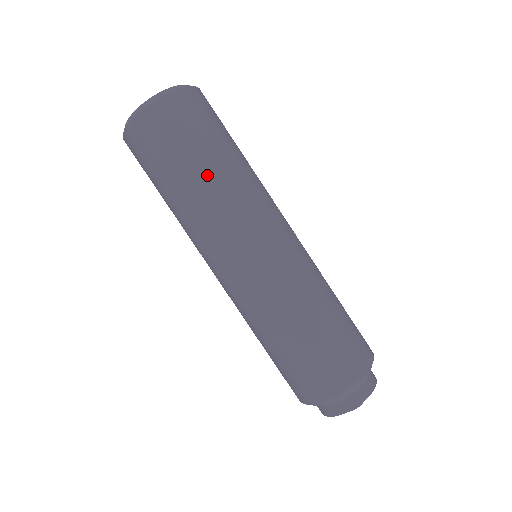
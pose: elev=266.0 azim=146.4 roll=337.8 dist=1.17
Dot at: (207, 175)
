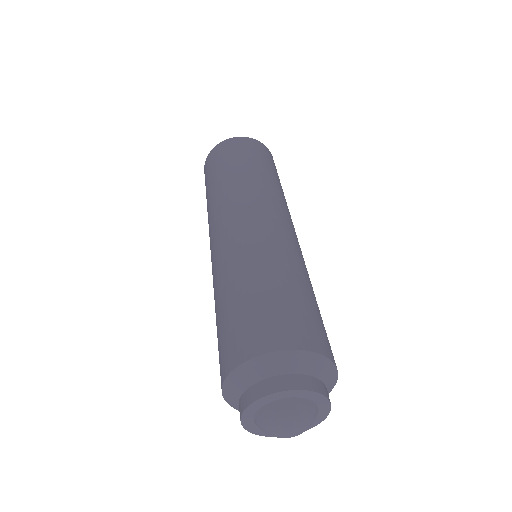
Dot at: (247, 171)
